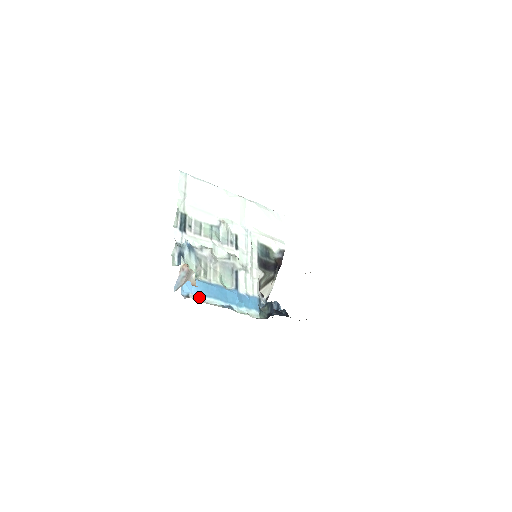
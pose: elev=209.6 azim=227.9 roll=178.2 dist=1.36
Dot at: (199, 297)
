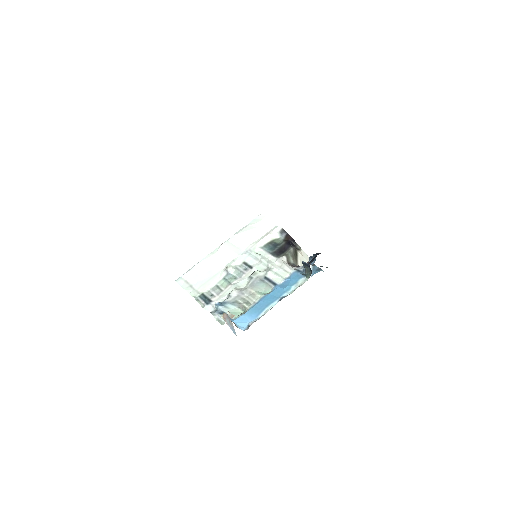
Dot at: (257, 318)
